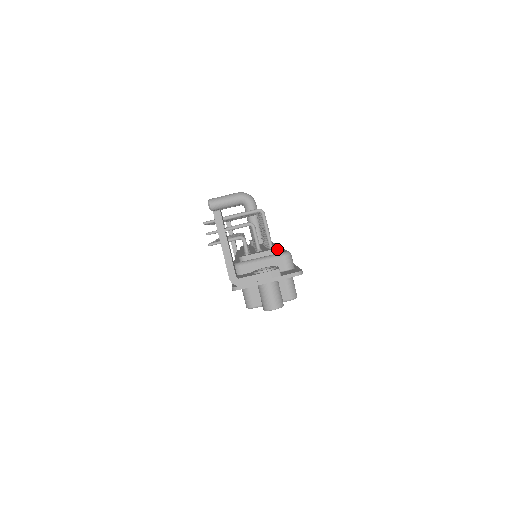
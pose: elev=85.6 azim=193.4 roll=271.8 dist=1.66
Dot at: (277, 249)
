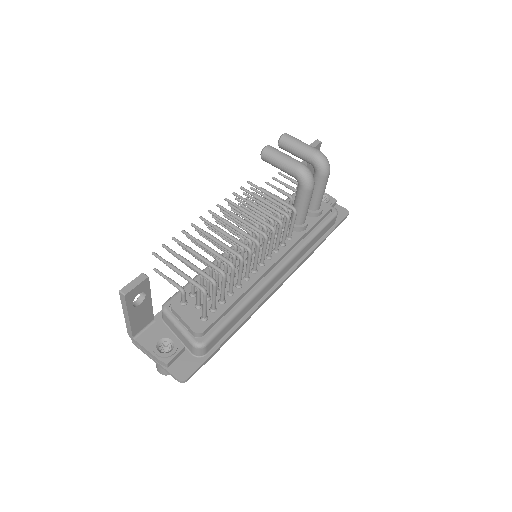
Dot at: (196, 333)
